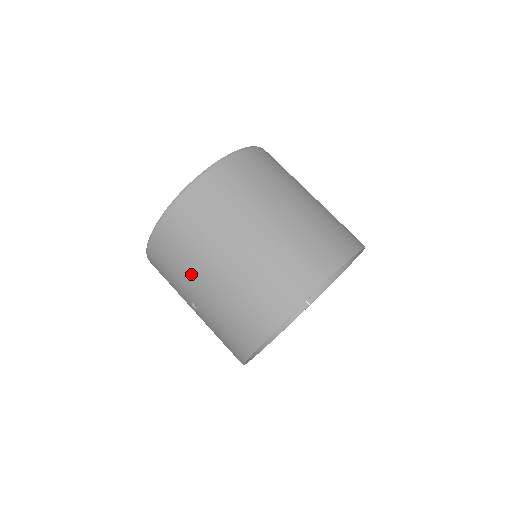
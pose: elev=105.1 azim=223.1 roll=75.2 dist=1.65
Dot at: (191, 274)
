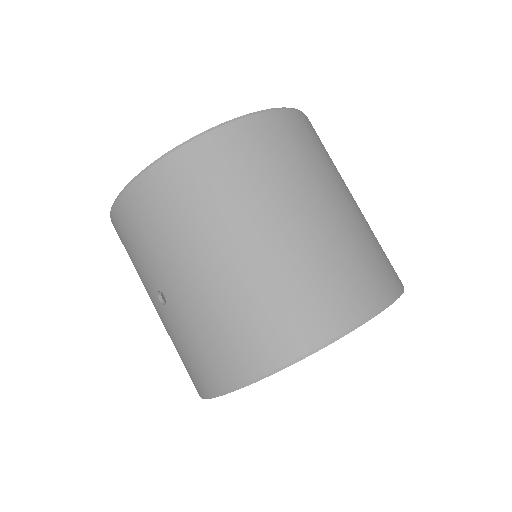
Dot at: (178, 253)
